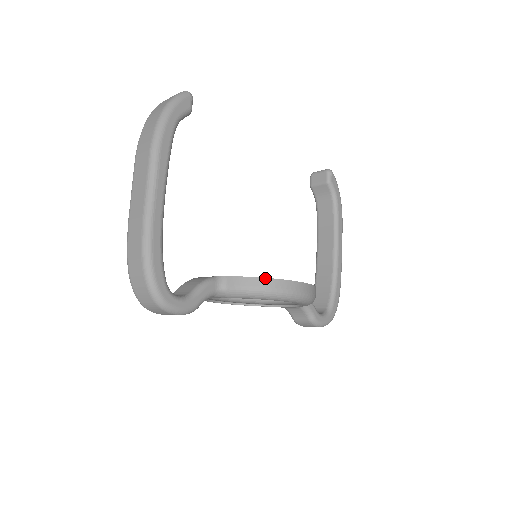
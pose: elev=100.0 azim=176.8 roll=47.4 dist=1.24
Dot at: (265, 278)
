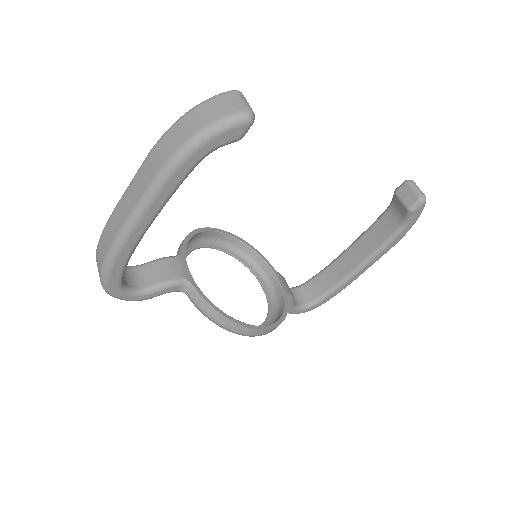
Dot at: (222, 315)
